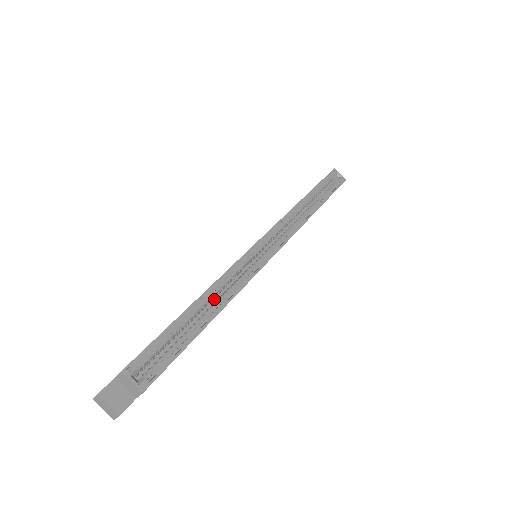
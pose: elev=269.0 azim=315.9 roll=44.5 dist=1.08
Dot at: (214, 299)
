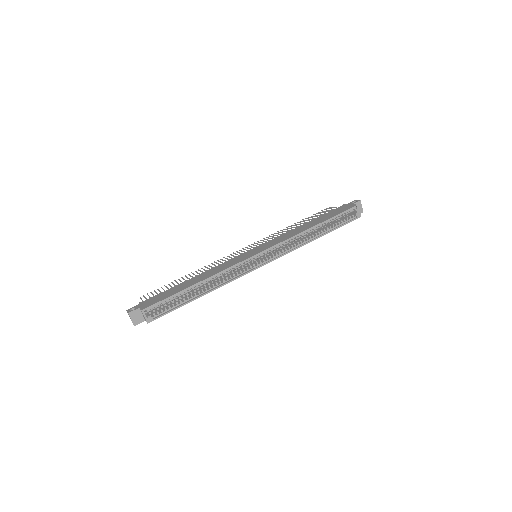
Dot at: occluded
